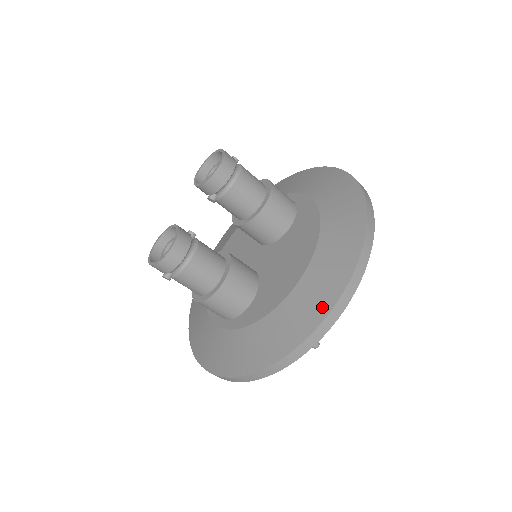
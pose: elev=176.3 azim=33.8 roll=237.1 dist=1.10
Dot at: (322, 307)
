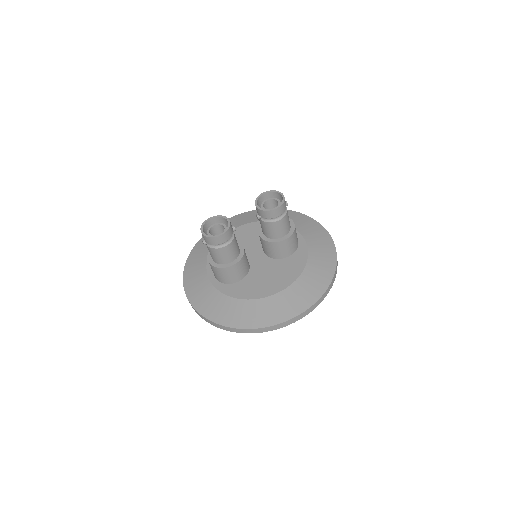
Dot at: (268, 321)
